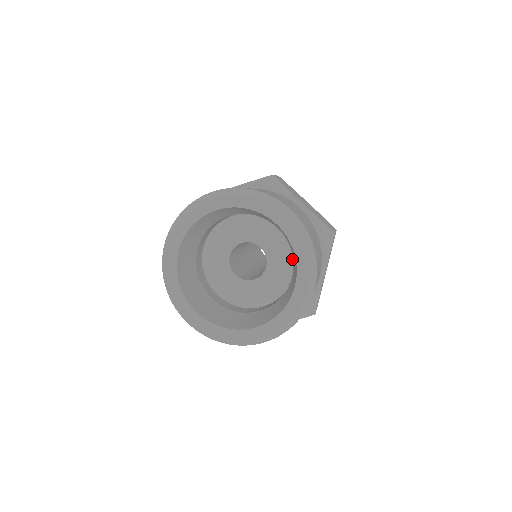
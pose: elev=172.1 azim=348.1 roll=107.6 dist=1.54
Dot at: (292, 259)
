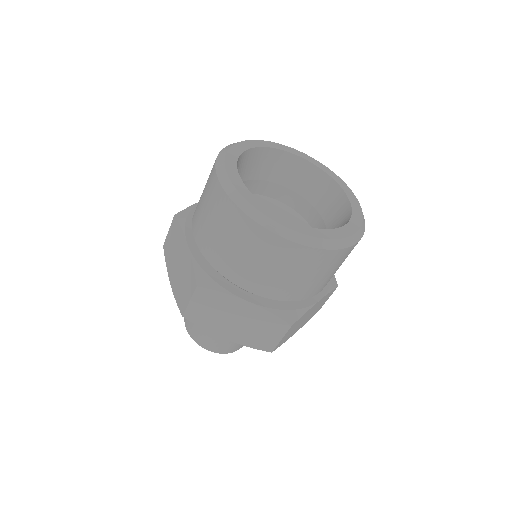
Dot at: occluded
